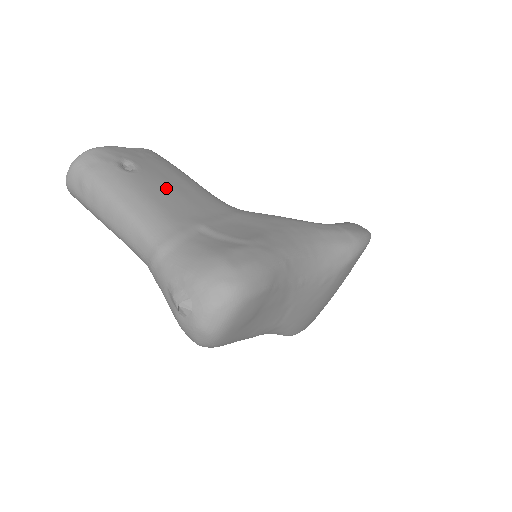
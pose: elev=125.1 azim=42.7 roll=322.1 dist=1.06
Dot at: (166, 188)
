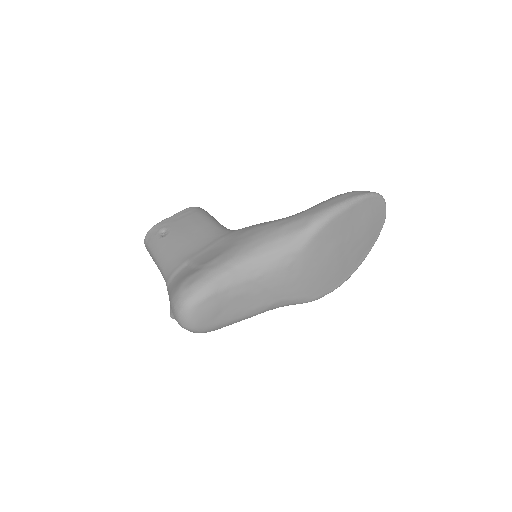
Dot at: (180, 239)
